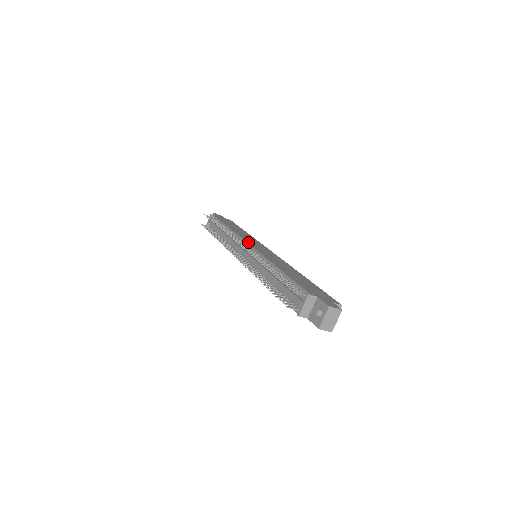
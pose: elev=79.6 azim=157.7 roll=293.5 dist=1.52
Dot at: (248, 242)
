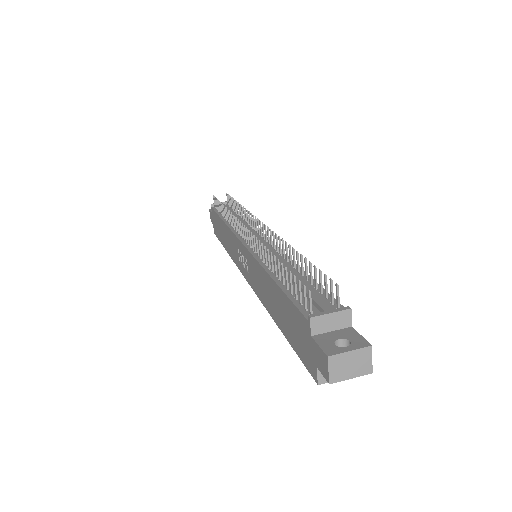
Dot at: occluded
